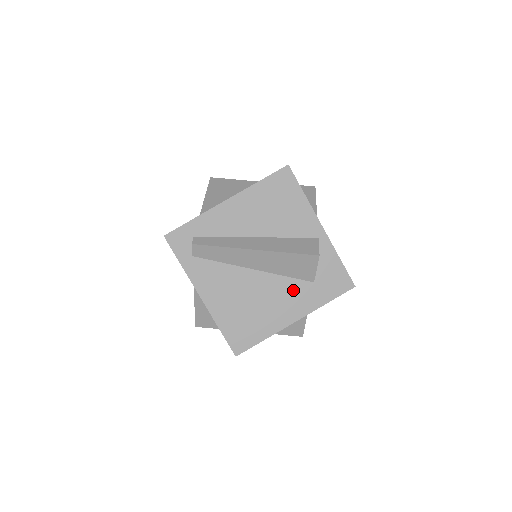
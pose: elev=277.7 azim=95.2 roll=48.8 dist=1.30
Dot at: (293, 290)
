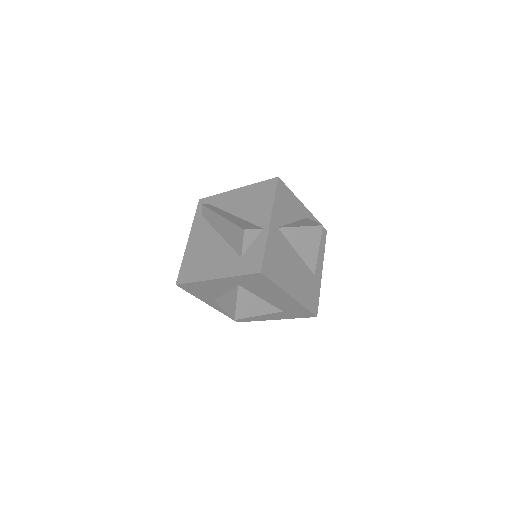
Dot at: (228, 257)
